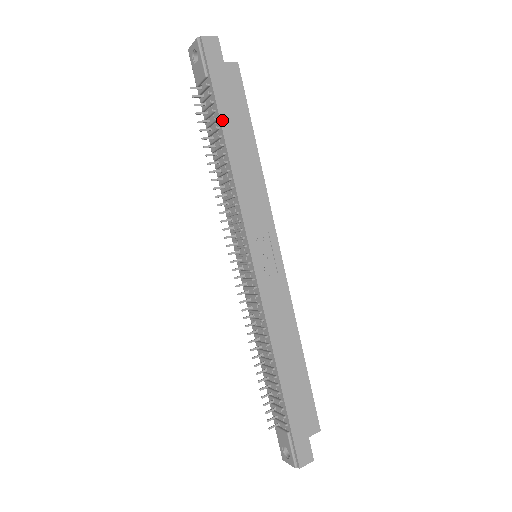
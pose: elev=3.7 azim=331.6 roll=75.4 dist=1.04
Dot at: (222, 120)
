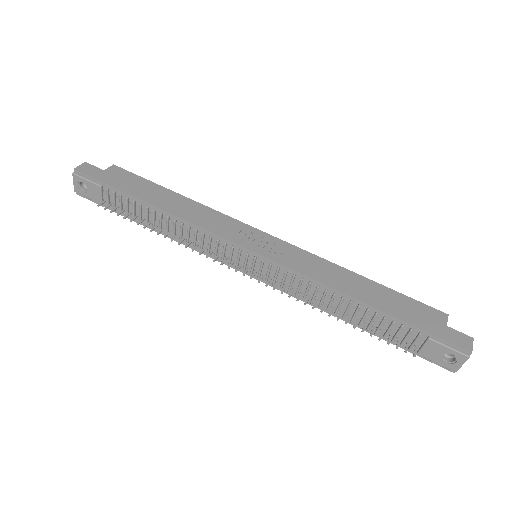
Dot at: (138, 197)
